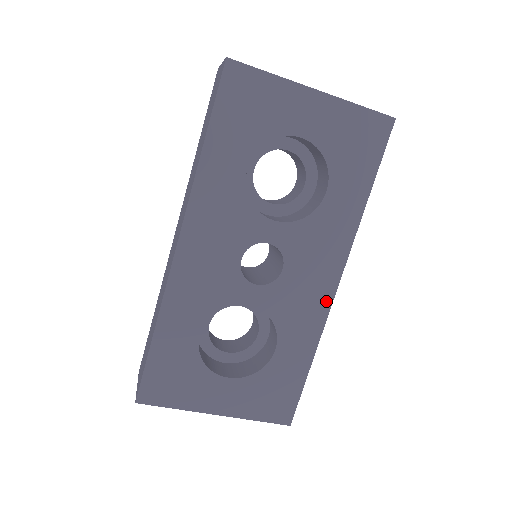
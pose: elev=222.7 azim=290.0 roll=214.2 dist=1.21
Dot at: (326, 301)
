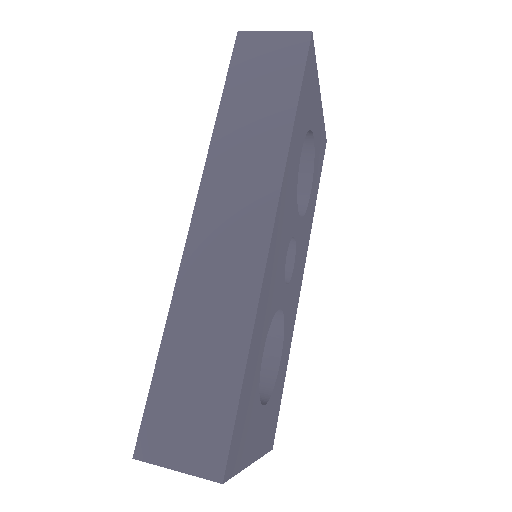
Dot at: (297, 301)
